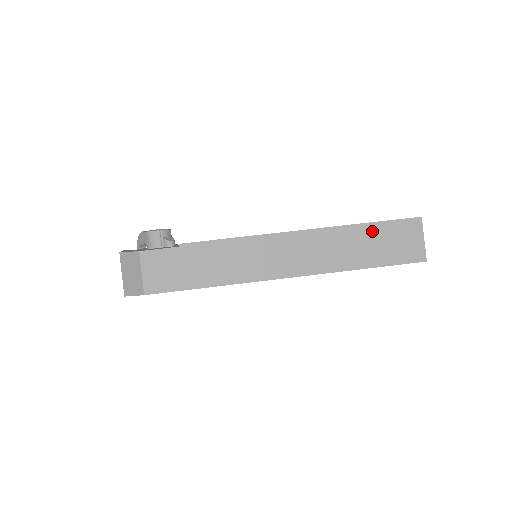
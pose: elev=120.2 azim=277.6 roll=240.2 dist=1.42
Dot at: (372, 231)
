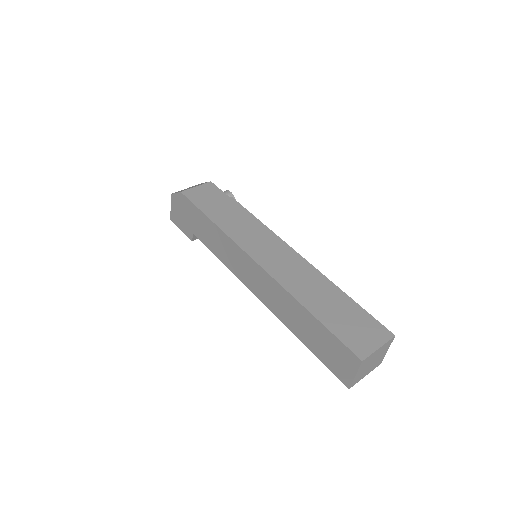
Dot at: (346, 303)
